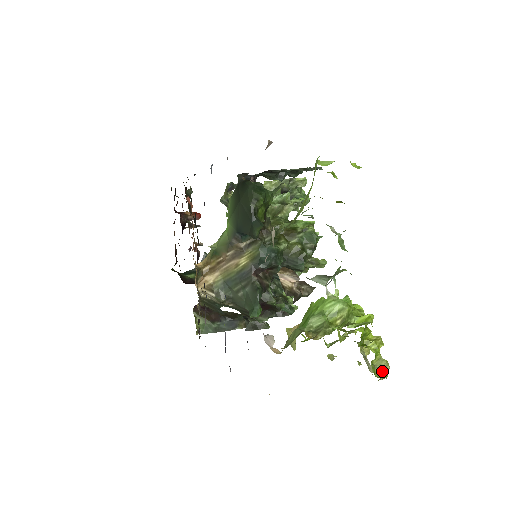
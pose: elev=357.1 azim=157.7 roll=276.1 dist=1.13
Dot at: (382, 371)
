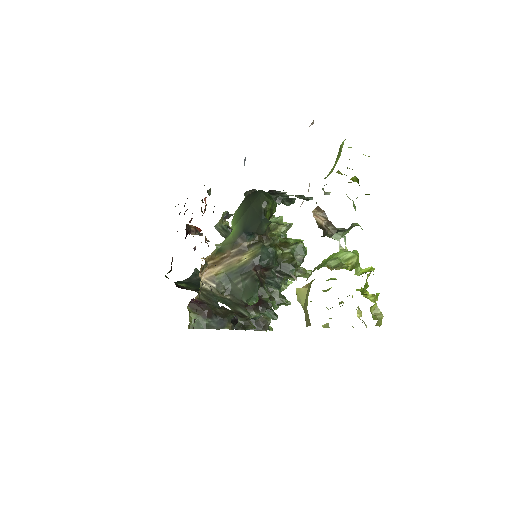
Dot at: (378, 317)
